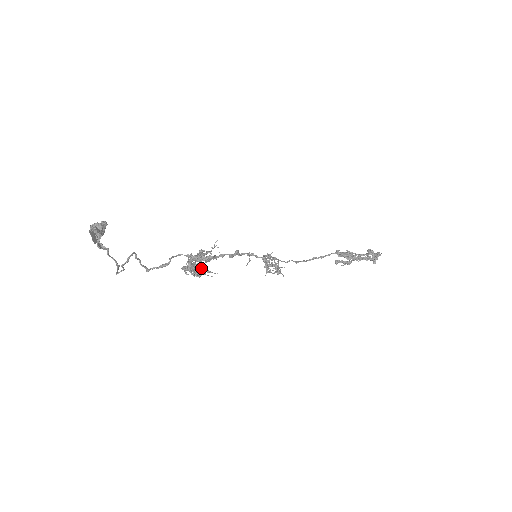
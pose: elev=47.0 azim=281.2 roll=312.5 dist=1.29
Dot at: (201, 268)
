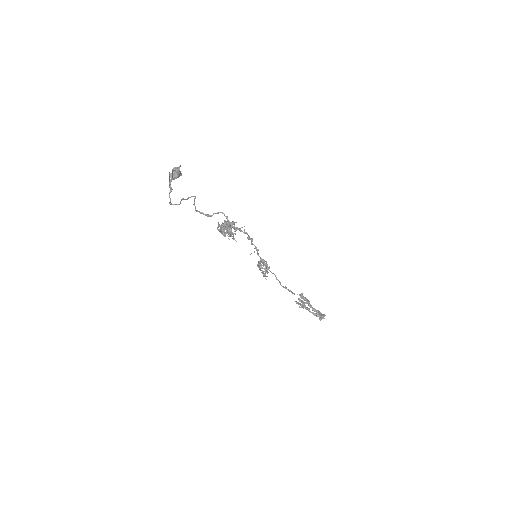
Dot at: (231, 229)
